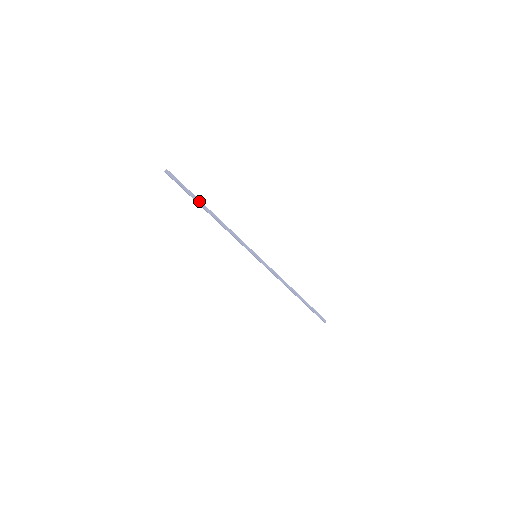
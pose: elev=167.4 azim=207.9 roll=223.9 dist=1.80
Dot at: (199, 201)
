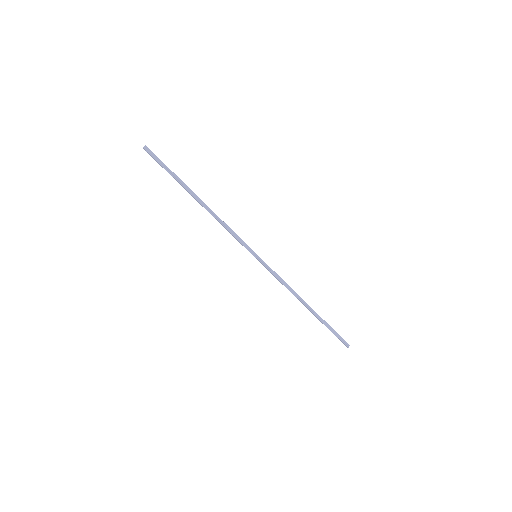
Dot at: (184, 185)
